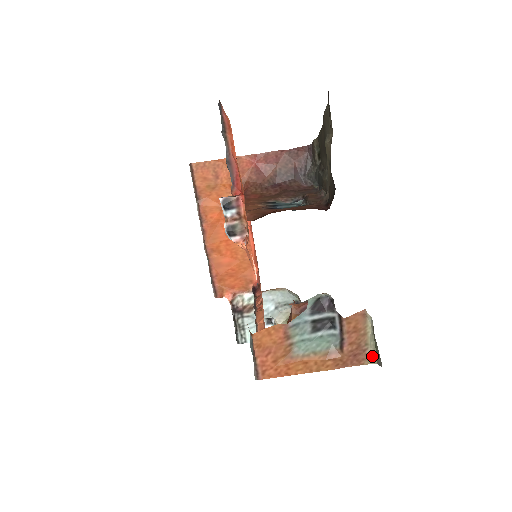
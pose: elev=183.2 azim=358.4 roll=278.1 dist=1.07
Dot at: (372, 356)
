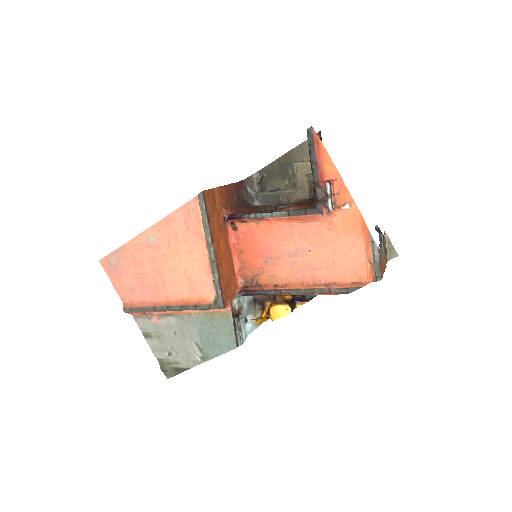
Dot at: (388, 257)
